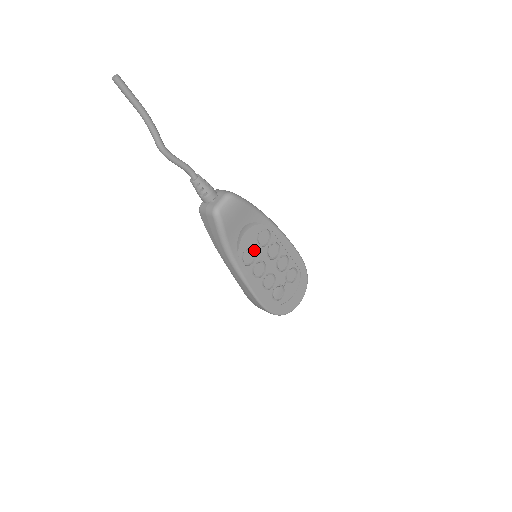
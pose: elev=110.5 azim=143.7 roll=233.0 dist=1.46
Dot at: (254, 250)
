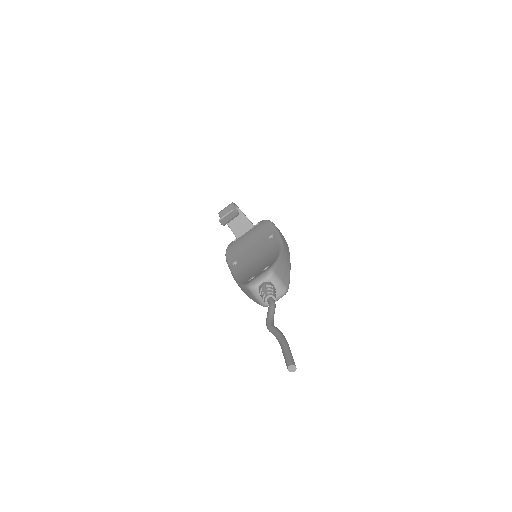
Dot at: occluded
